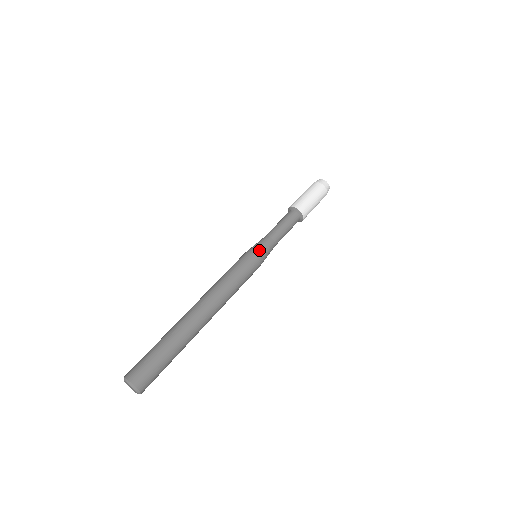
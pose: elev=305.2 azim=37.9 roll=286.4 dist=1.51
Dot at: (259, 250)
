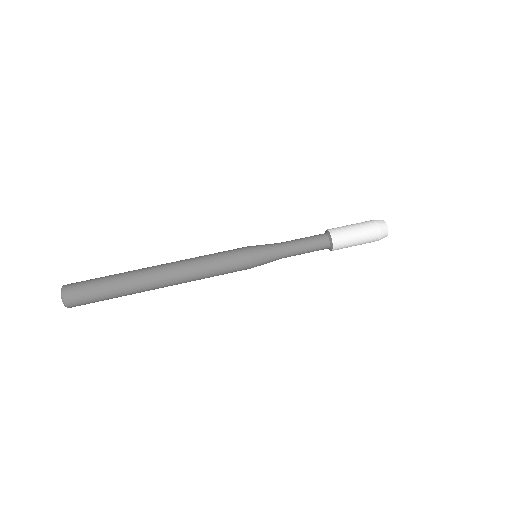
Dot at: (257, 246)
